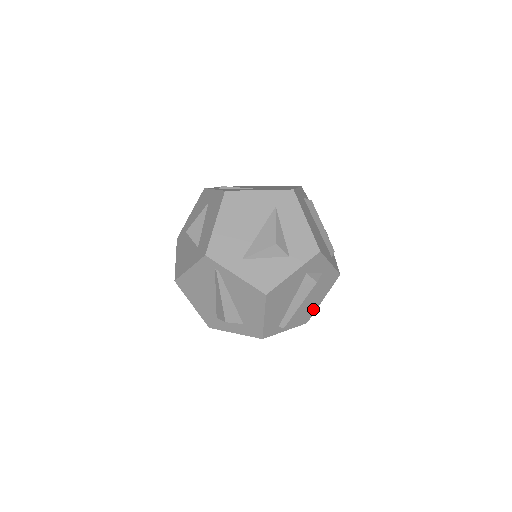
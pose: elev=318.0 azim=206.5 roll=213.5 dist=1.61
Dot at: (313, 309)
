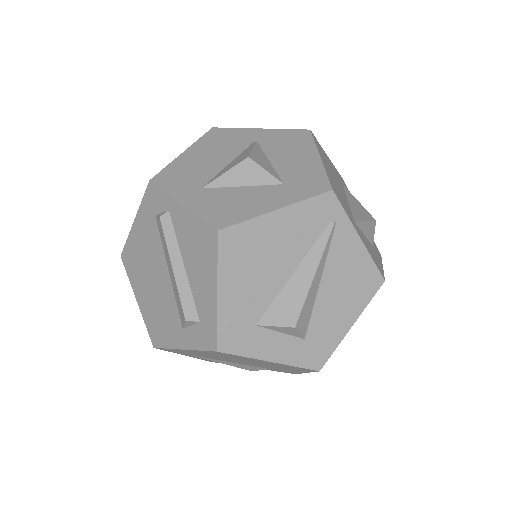
Dot at: occluded
